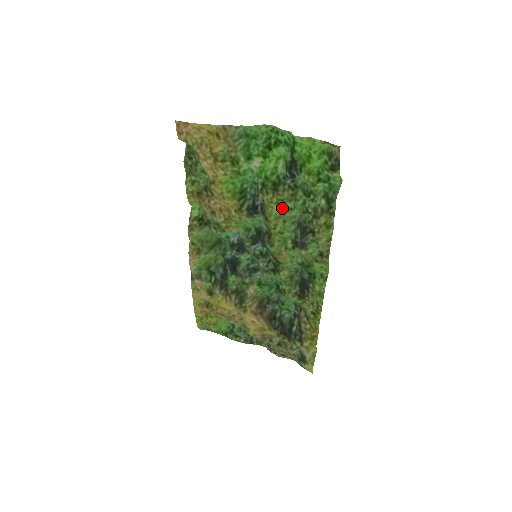
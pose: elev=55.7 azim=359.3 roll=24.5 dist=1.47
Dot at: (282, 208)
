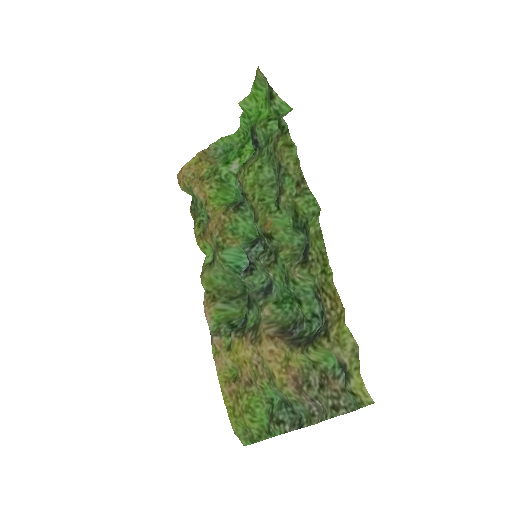
Dot at: (253, 173)
